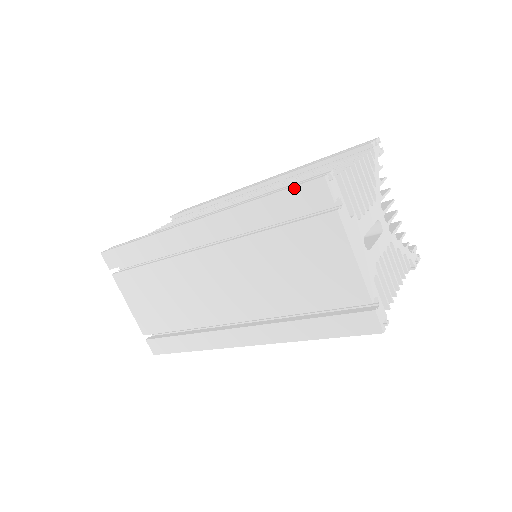
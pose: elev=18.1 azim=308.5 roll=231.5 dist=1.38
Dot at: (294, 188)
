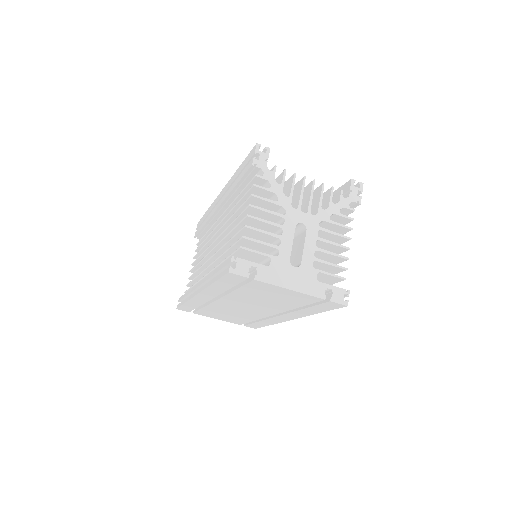
Dot at: (222, 278)
